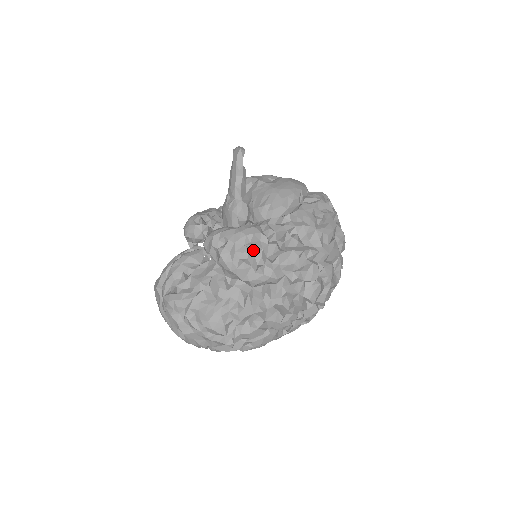
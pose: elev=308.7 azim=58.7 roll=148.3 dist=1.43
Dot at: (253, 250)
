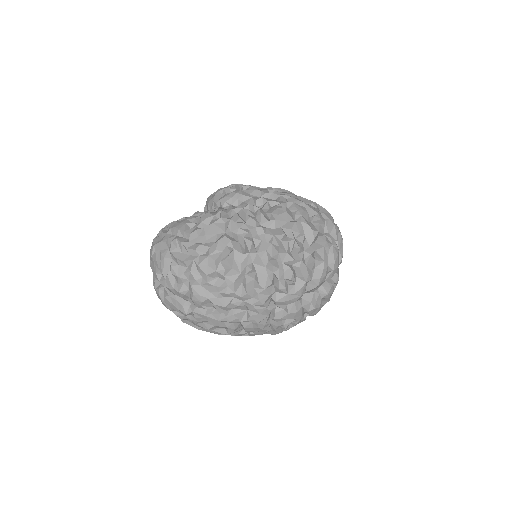
Dot at: occluded
